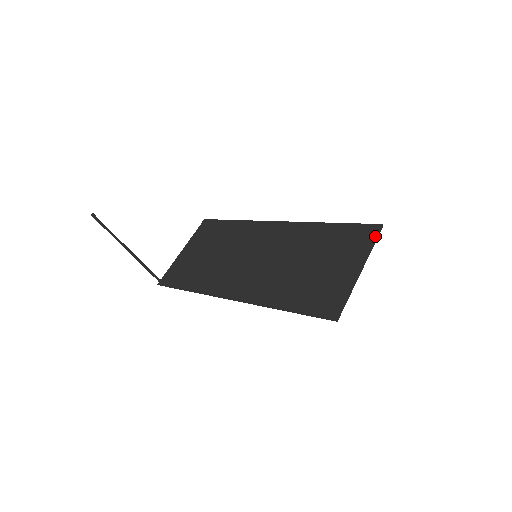
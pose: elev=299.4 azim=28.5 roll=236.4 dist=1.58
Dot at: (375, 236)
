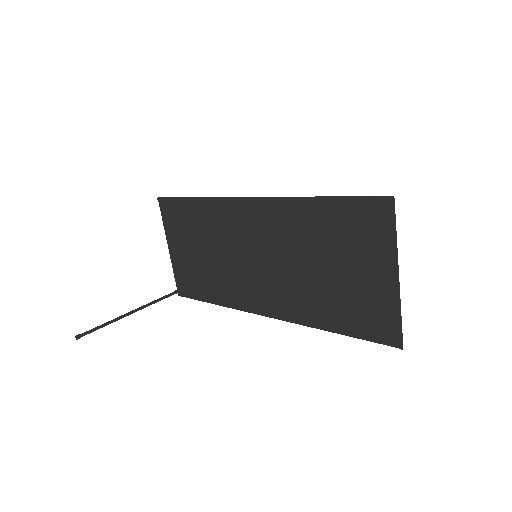
Dot at: (391, 219)
